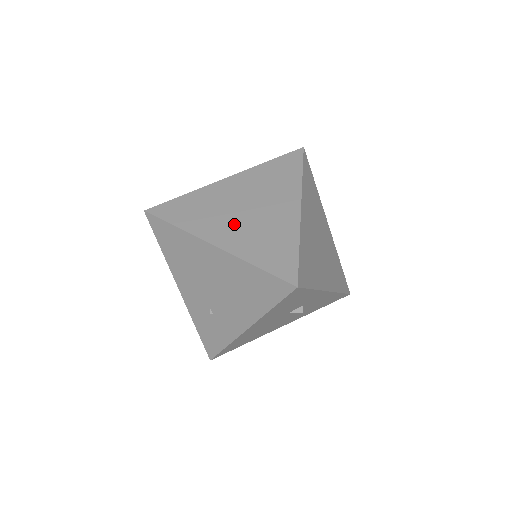
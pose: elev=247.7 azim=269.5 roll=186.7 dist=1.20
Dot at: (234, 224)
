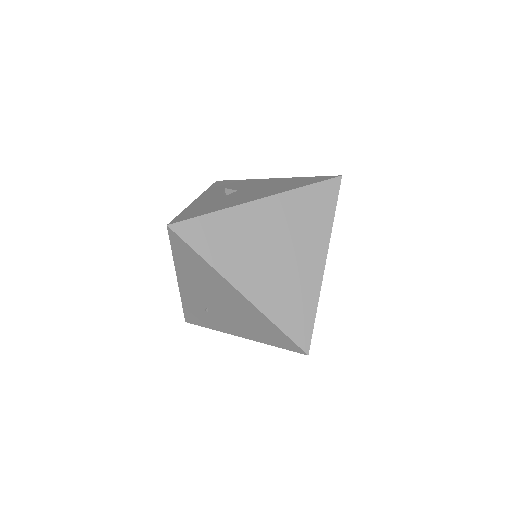
Dot at: (262, 270)
